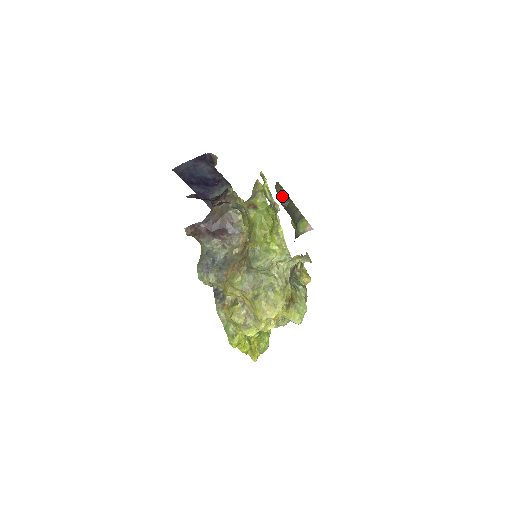
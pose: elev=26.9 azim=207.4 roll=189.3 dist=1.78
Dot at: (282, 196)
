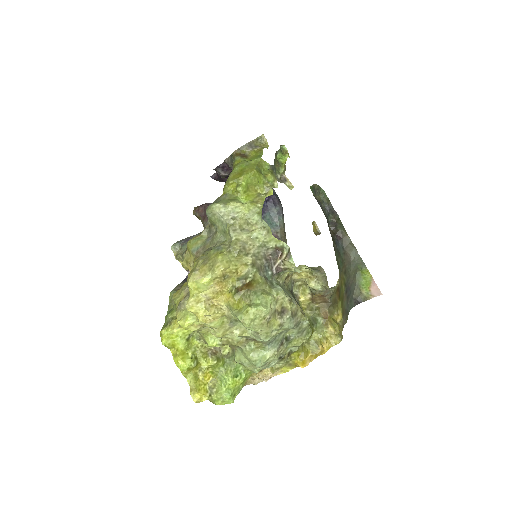
Dot at: (331, 216)
